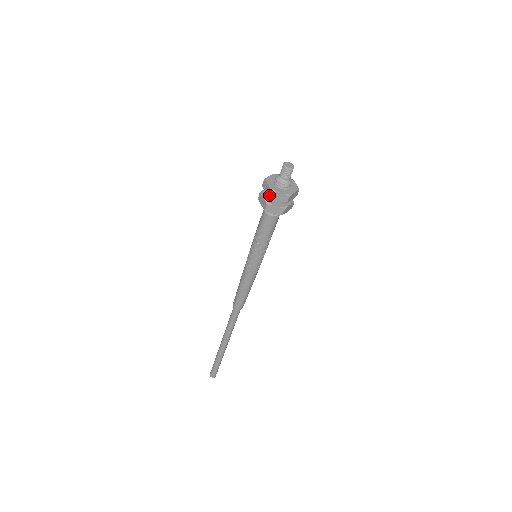
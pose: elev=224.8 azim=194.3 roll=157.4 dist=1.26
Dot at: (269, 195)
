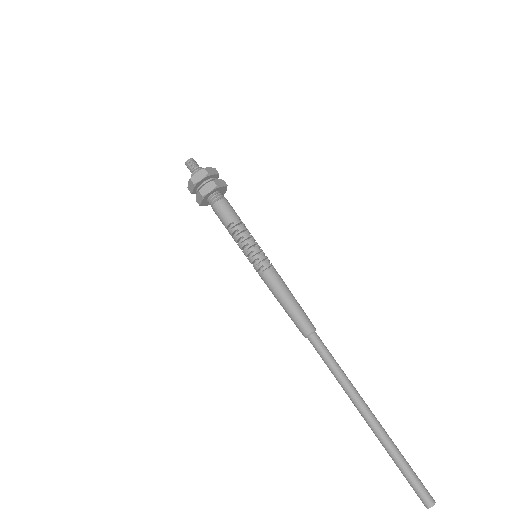
Dot at: (192, 183)
